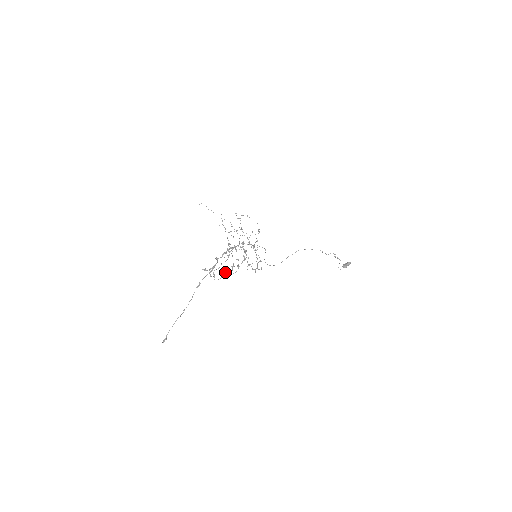
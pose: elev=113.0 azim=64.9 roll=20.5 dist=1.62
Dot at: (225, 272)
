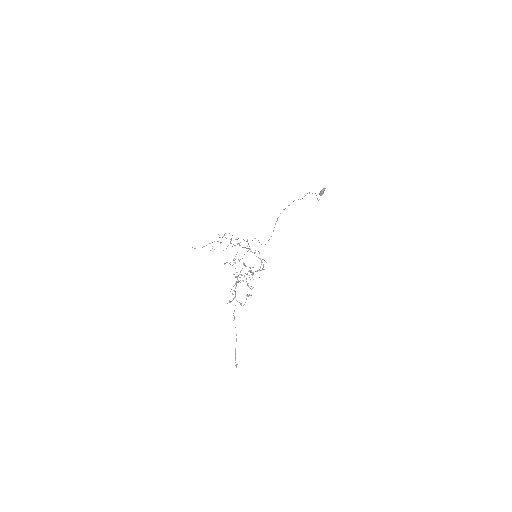
Dot at: (246, 295)
